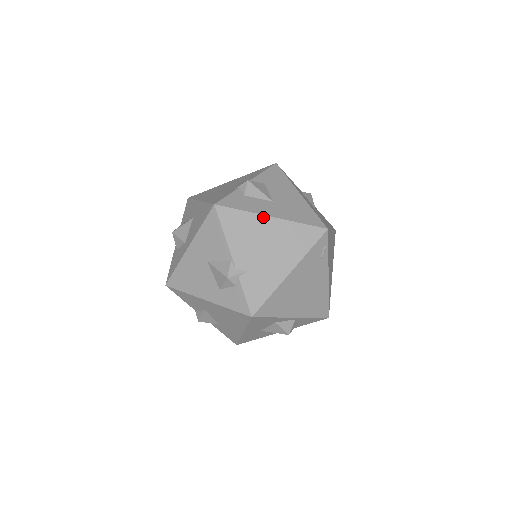
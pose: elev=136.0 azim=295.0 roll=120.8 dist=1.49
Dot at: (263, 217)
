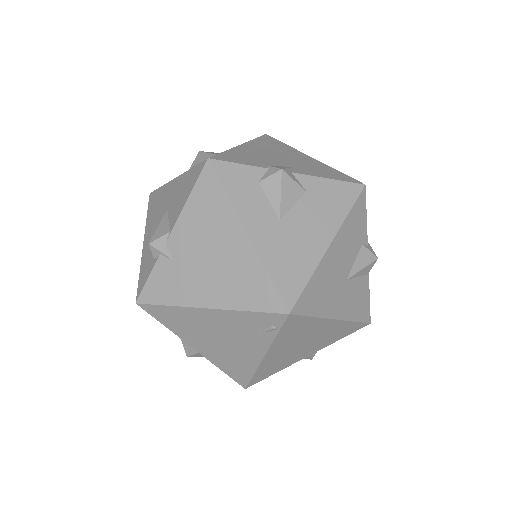
Dot at: (239, 224)
